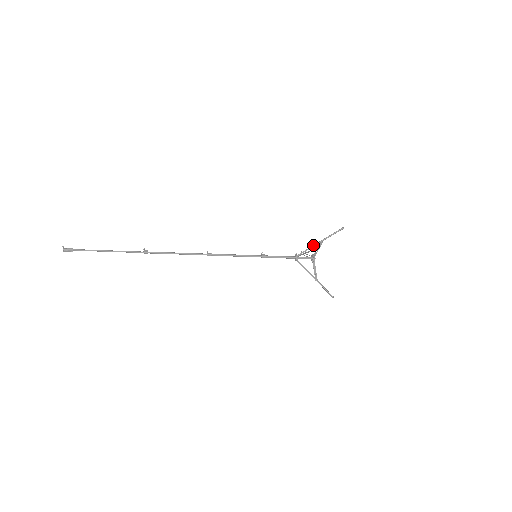
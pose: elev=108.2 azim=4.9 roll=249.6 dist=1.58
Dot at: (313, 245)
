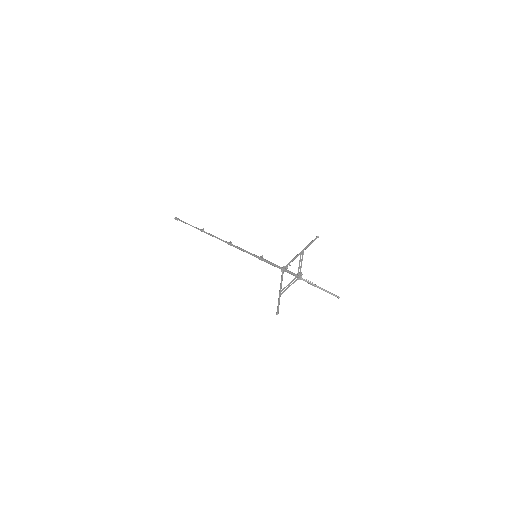
Dot at: (296, 256)
